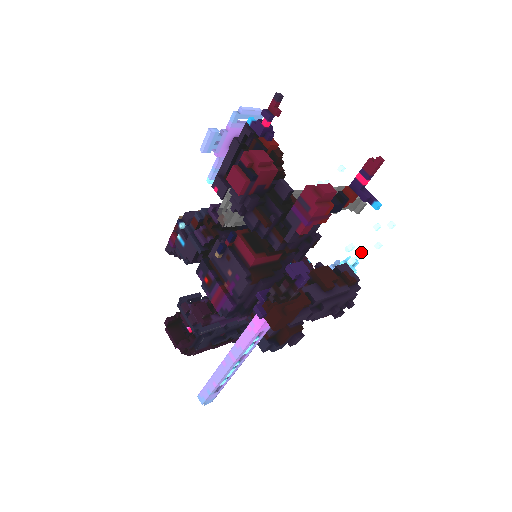
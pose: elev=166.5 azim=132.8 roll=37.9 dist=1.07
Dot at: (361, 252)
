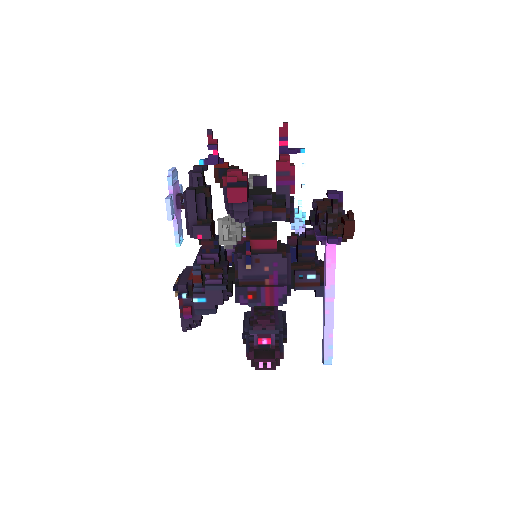
Dot at: (298, 200)
